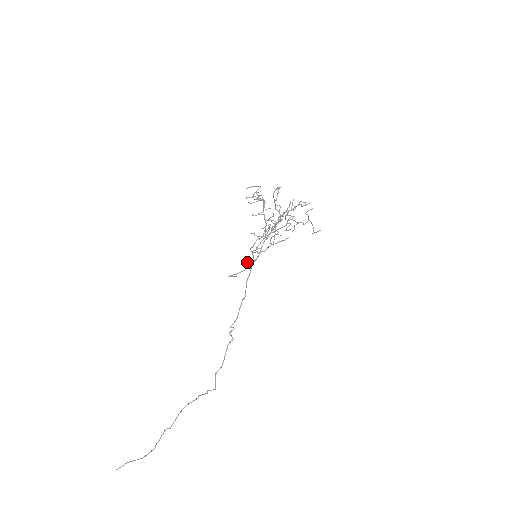
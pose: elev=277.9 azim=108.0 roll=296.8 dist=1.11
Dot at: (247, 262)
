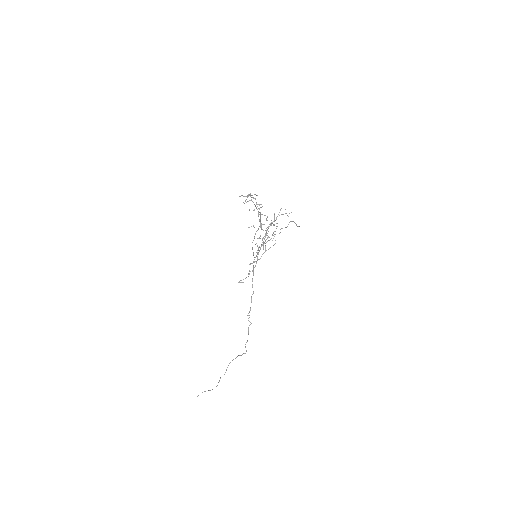
Dot at: (249, 271)
